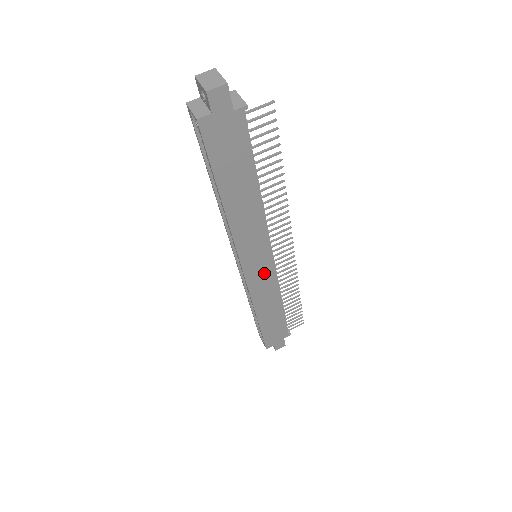
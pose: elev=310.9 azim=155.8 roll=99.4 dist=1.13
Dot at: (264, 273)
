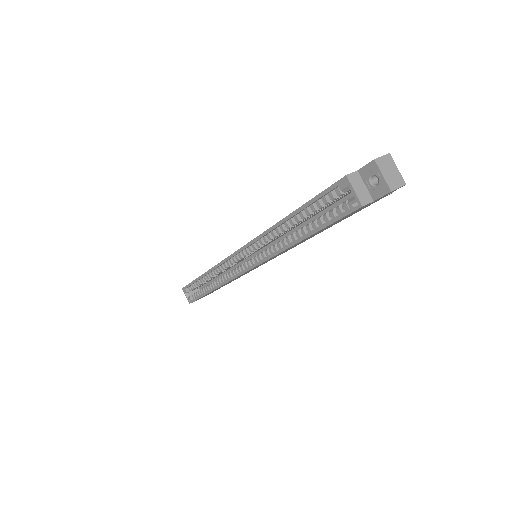
Dot at: occluded
